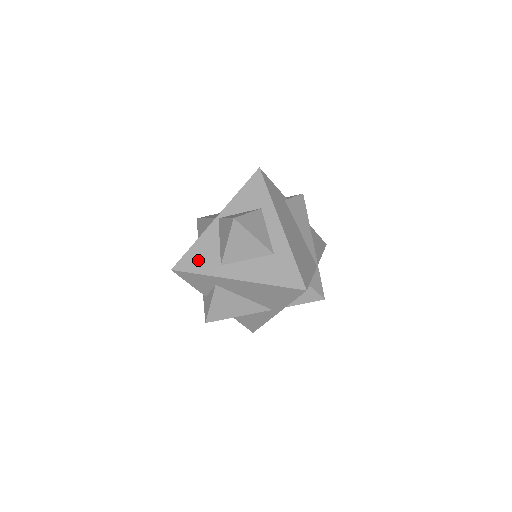
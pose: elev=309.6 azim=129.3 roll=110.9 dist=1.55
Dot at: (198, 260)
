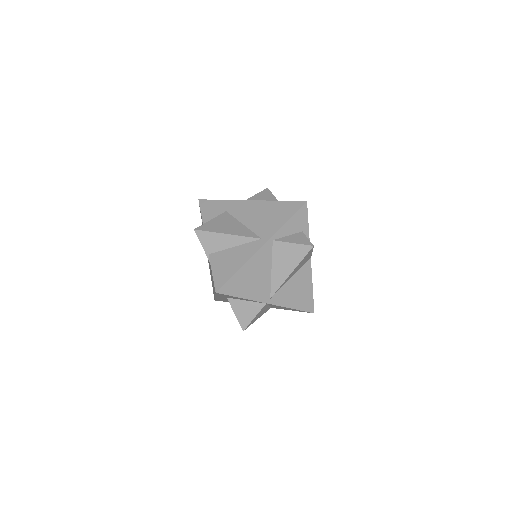
Dot at: occluded
